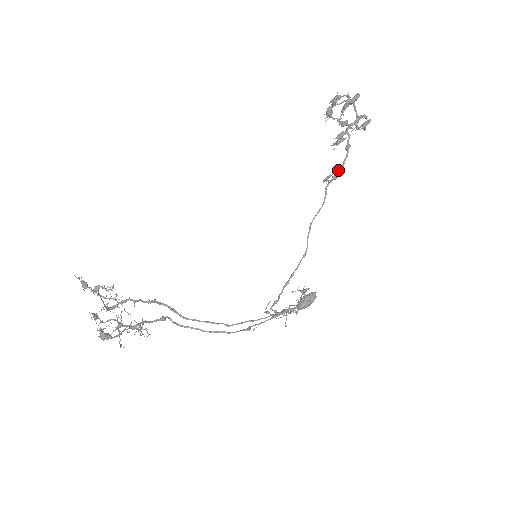
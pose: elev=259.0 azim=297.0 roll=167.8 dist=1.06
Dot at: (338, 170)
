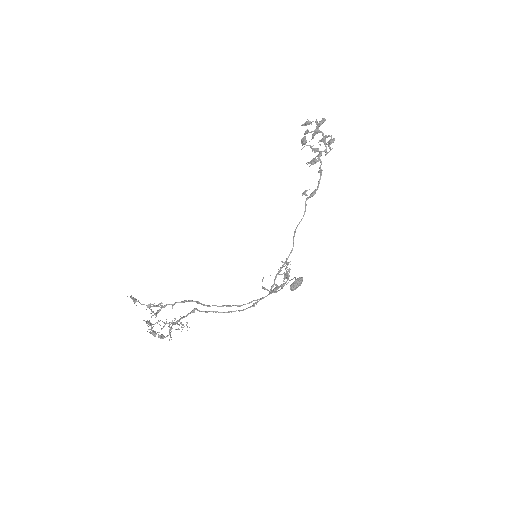
Dot at: (314, 190)
